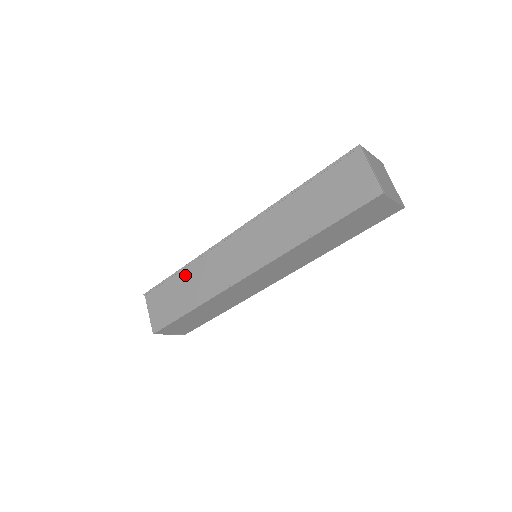
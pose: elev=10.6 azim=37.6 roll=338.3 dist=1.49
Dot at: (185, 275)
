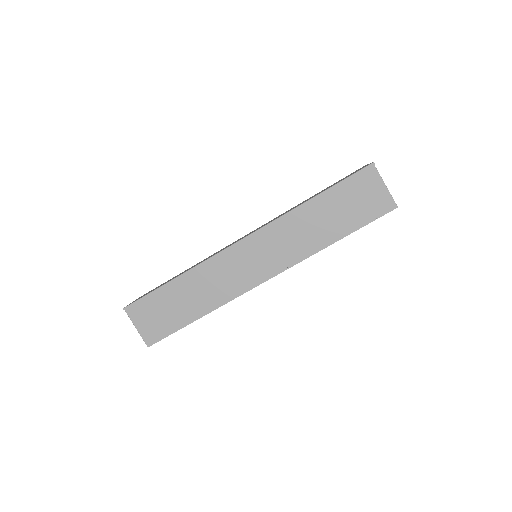
Dot at: (182, 285)
